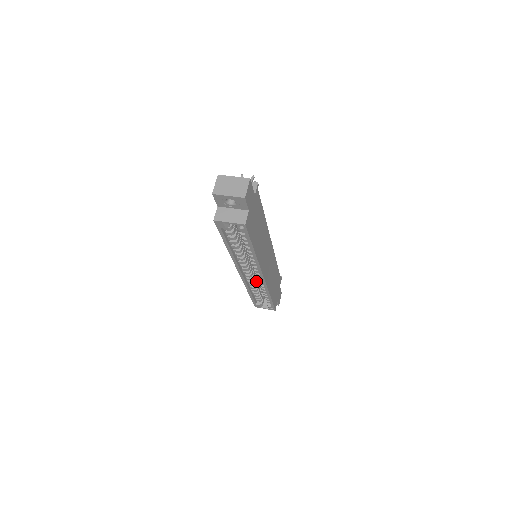
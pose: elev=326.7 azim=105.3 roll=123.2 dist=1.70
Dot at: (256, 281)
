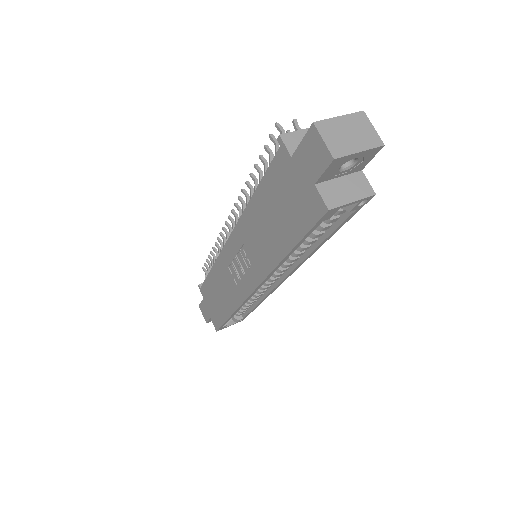
Dot at: occluded
